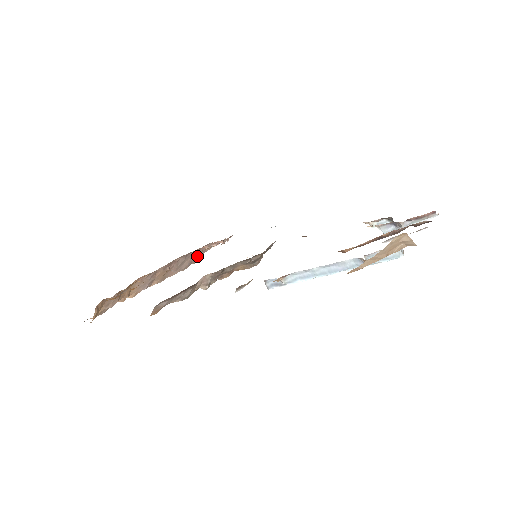
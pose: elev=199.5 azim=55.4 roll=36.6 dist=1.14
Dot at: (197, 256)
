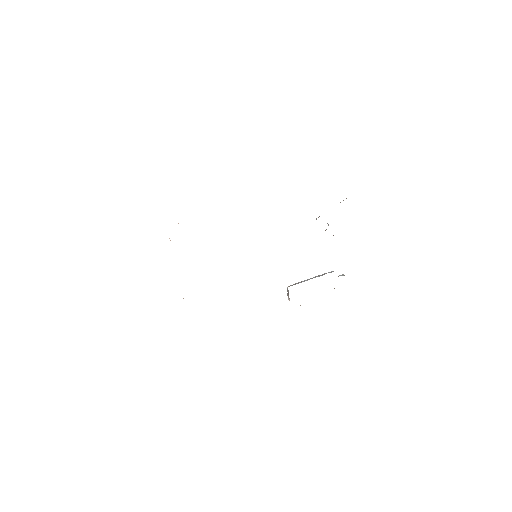
Dot at: occluded
